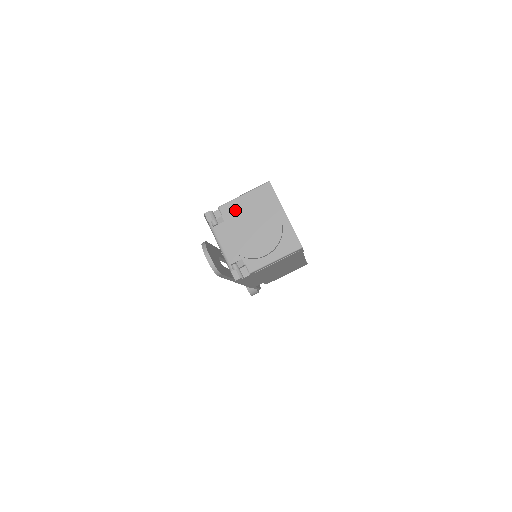
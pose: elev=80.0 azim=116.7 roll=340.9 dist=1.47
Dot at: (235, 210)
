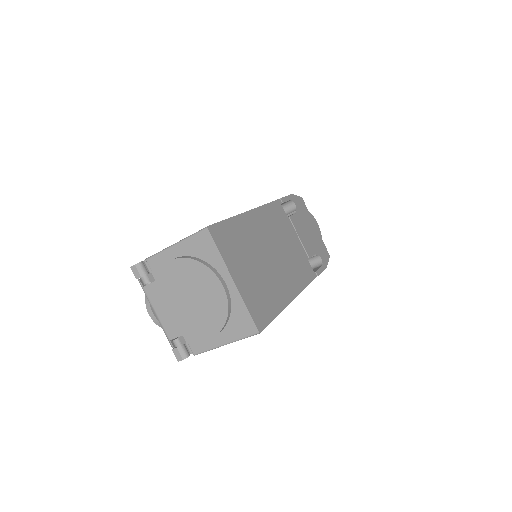
Dot at: (164, 270)
